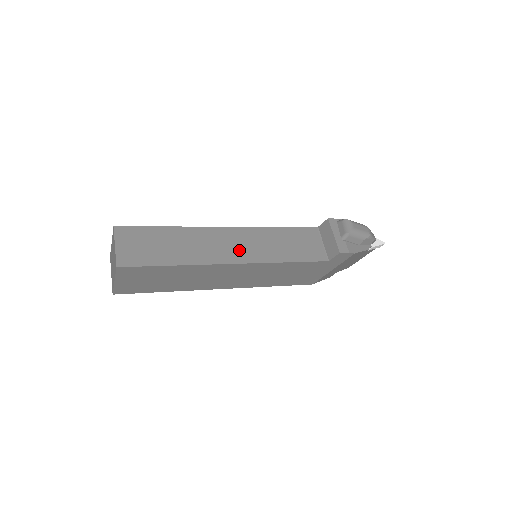
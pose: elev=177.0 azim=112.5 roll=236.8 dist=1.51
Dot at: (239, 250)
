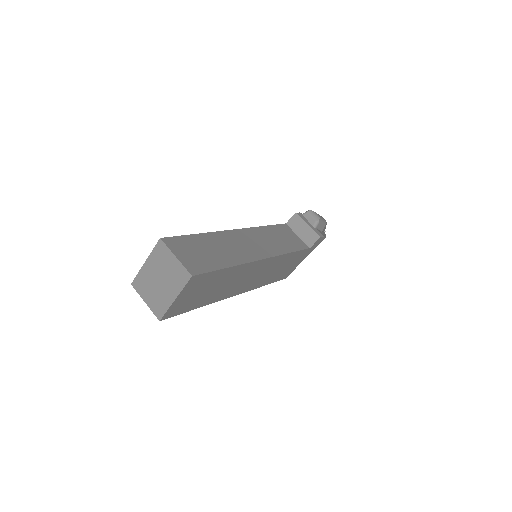
Dot at: (258, 247)
